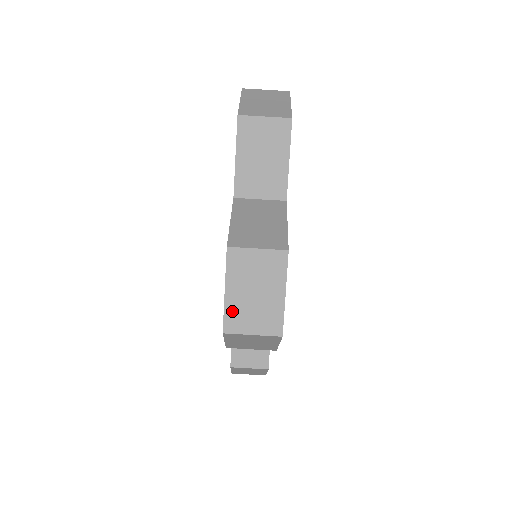
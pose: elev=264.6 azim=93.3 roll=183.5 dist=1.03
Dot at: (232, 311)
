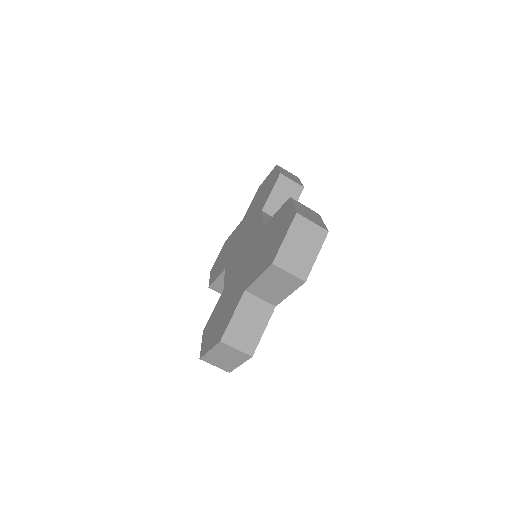
Dot at: (209, 357)
